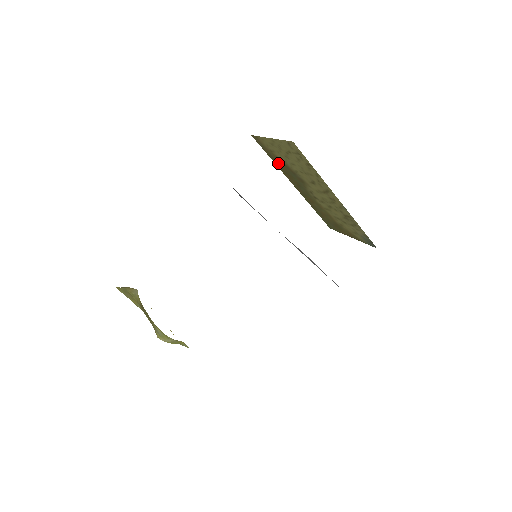
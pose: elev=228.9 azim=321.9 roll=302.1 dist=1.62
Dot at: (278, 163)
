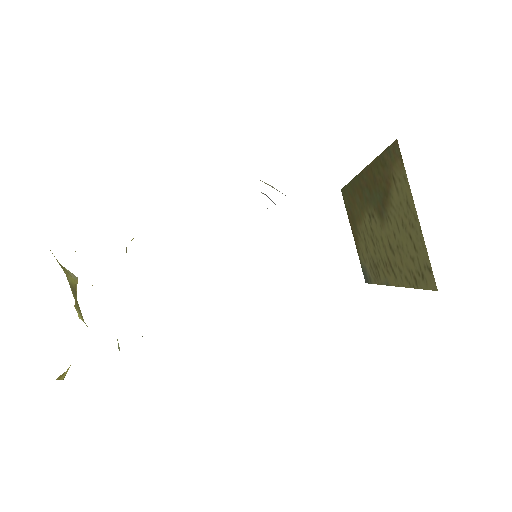
Dot at: (381, 172)
